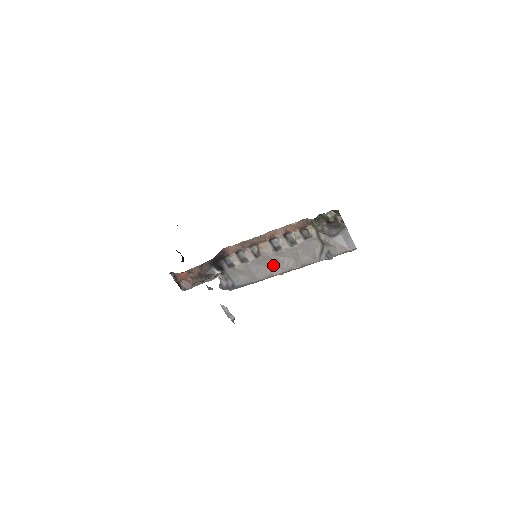
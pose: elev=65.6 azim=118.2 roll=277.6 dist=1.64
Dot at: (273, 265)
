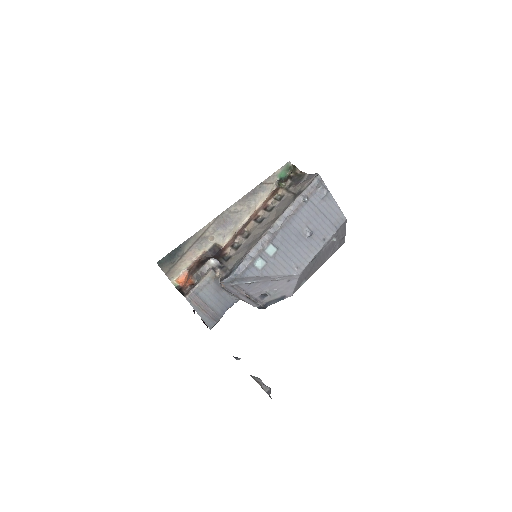
Dot at: (261, 233)
